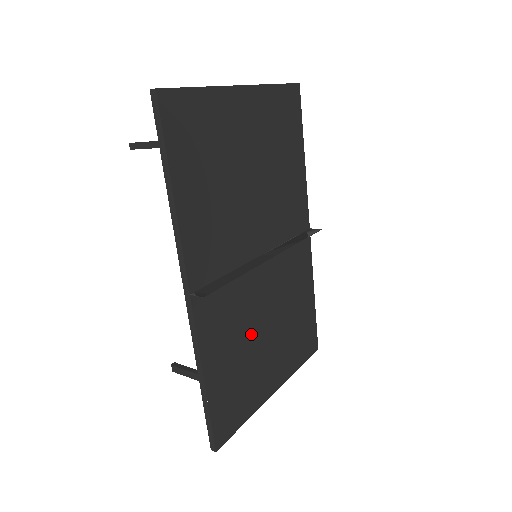
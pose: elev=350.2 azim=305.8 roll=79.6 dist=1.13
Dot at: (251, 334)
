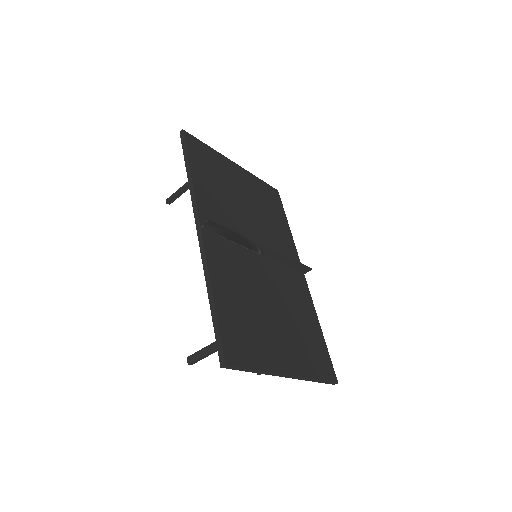
Dot at: (256, 299)
